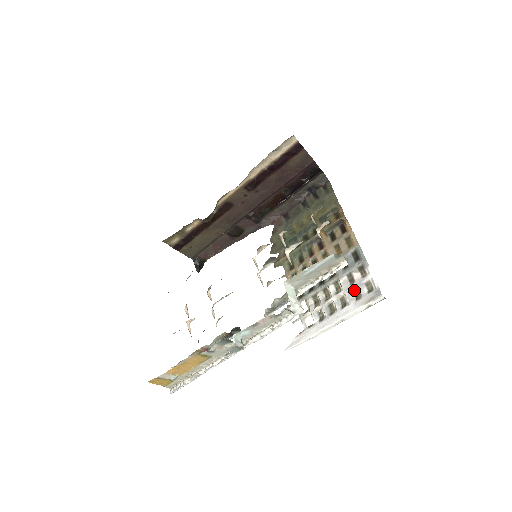
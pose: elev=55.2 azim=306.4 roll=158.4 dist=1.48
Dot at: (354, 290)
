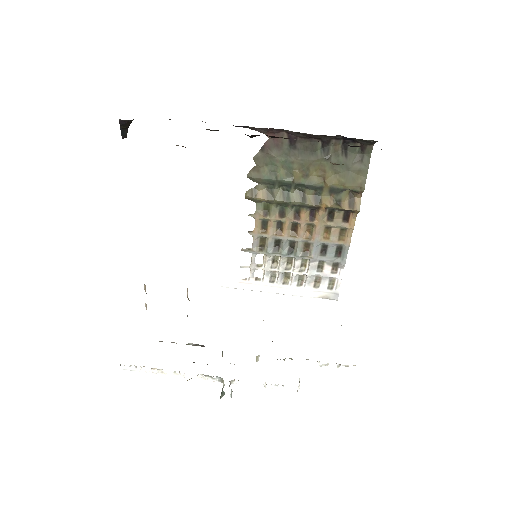
Dot at: (317, 277)
